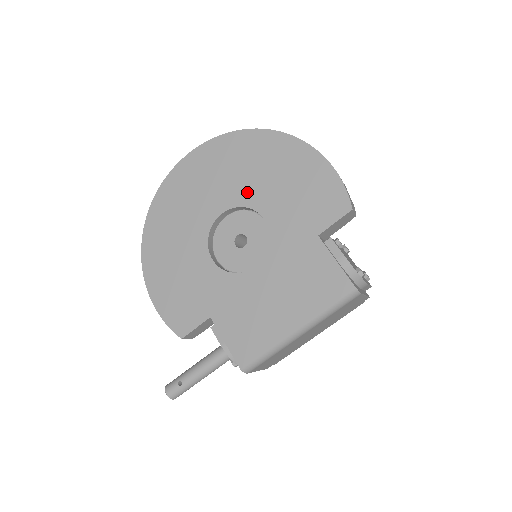
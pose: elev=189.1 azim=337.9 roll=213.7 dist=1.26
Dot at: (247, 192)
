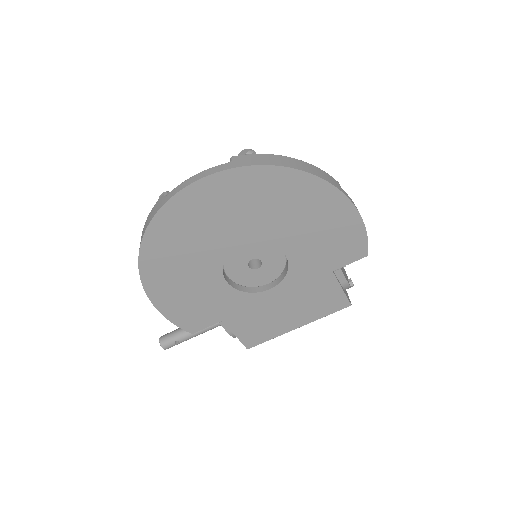
Dot at: (272, 231)
